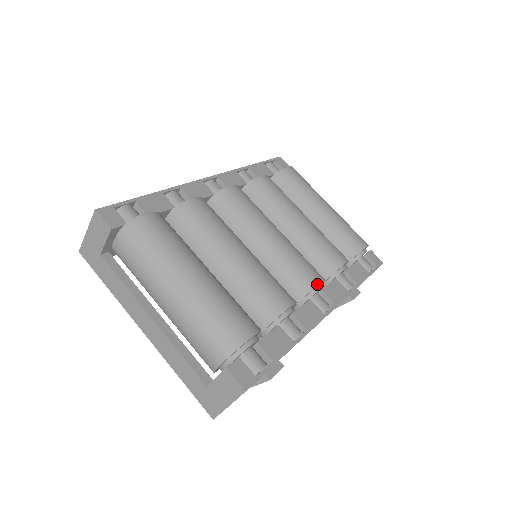
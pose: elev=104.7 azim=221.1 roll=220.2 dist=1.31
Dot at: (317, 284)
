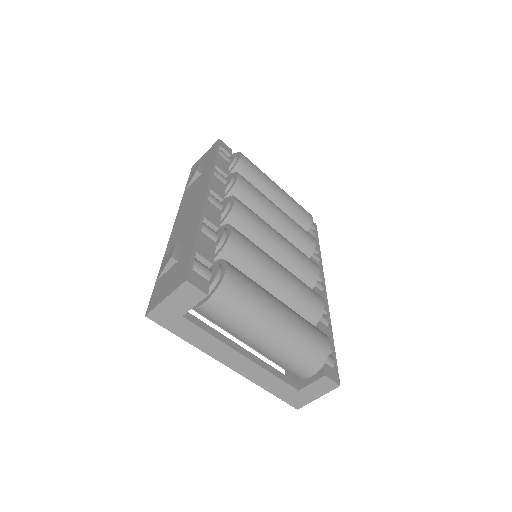
Dot at: (319, 272)
